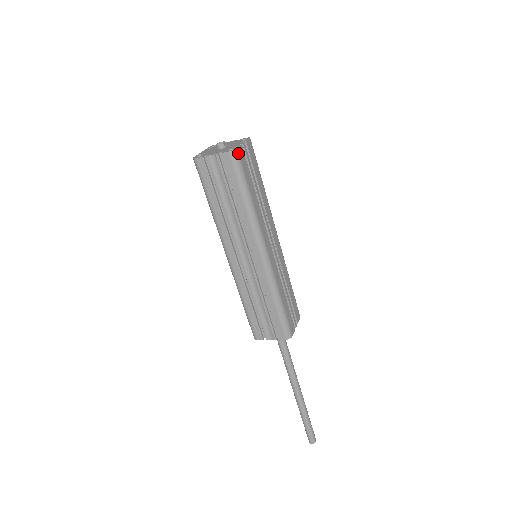
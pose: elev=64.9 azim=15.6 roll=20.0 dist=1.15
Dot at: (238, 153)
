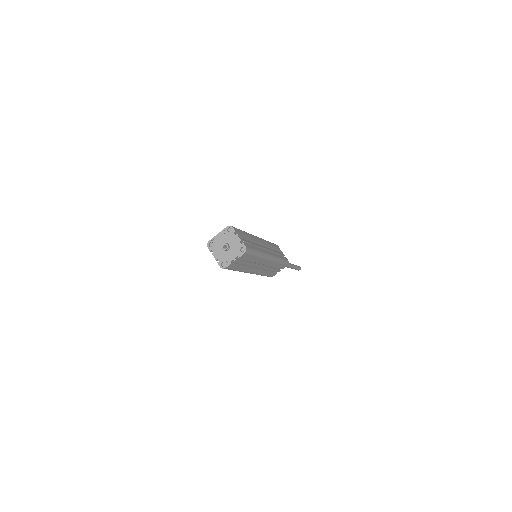
Dot at: (227, 268)
